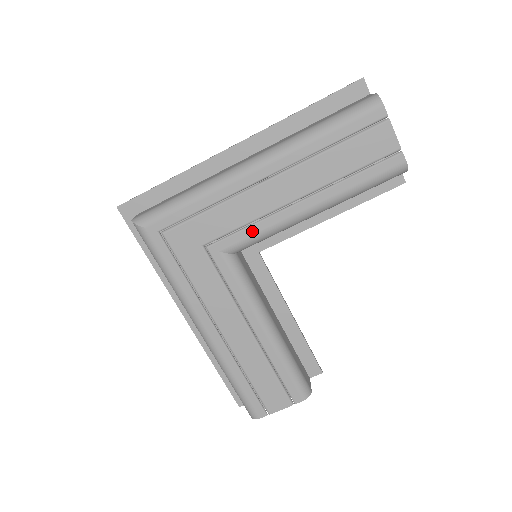
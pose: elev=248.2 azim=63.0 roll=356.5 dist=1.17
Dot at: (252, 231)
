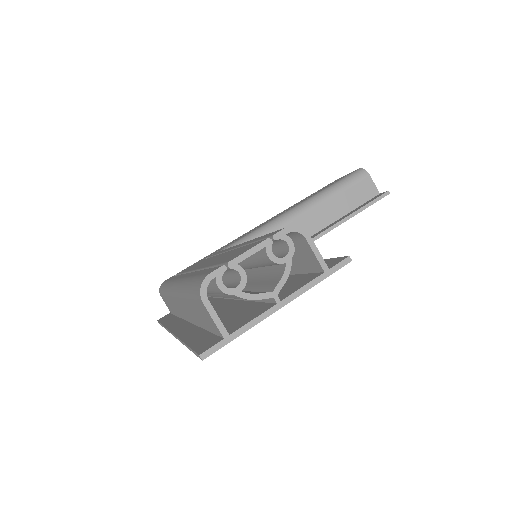
Dot at: occluded
